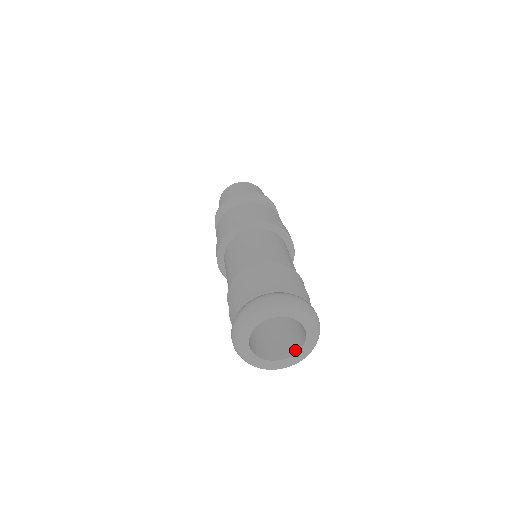
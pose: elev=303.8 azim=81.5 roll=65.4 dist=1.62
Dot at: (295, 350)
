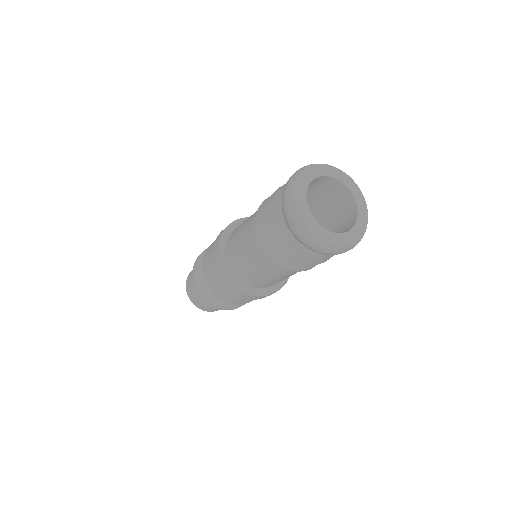
Dot at: (353, 223)
